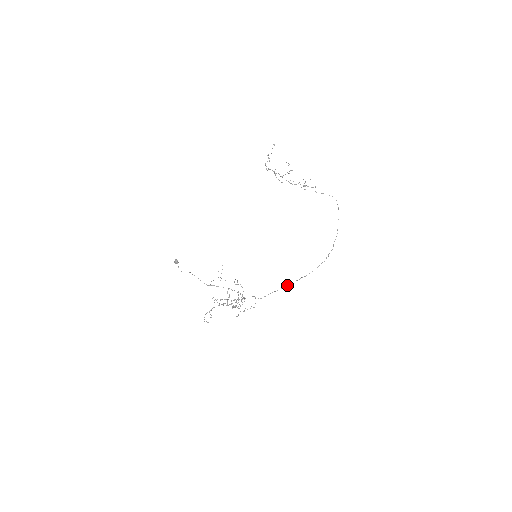
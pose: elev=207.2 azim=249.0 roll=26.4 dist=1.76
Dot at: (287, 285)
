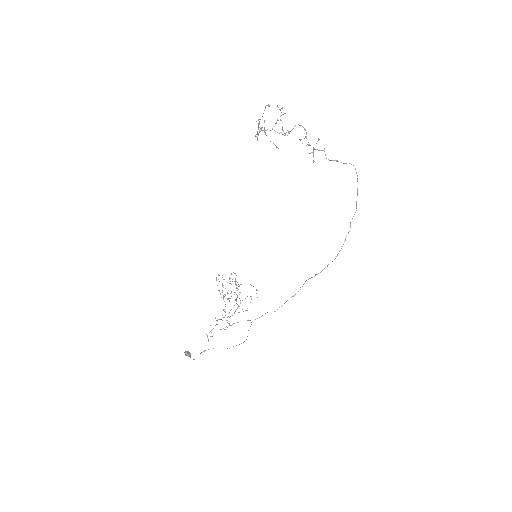
Dot at: occluded
